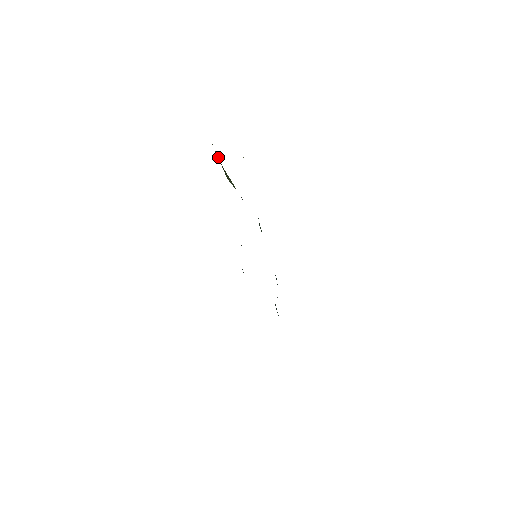
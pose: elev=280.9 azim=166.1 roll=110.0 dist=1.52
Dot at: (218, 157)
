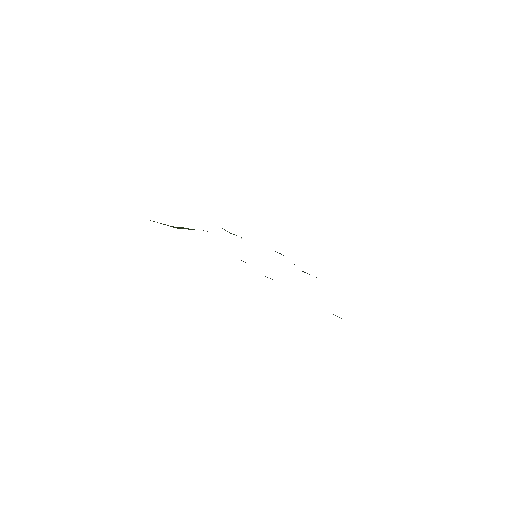
Dot at: occluded
